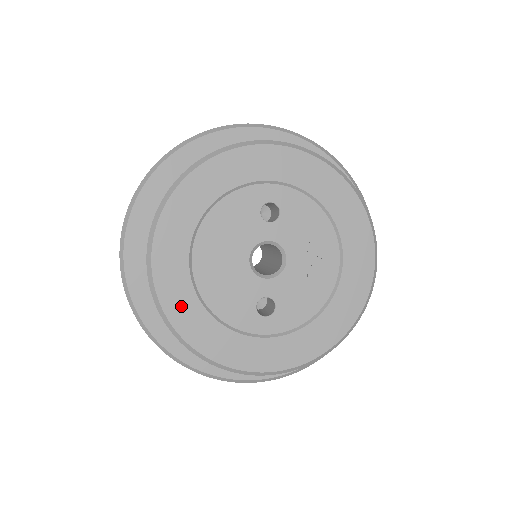
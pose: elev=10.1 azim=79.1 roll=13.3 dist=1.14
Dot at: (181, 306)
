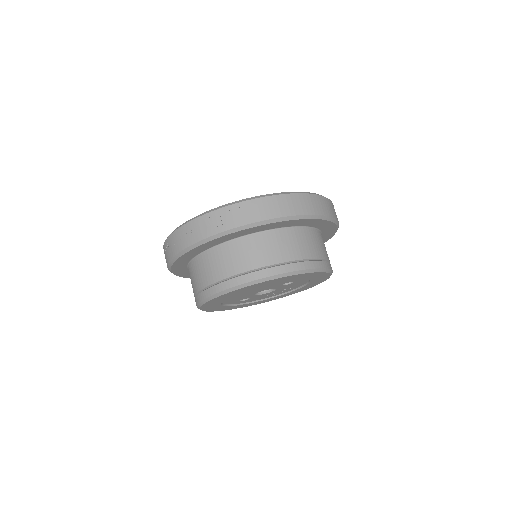
Dot at: (213, 303)
